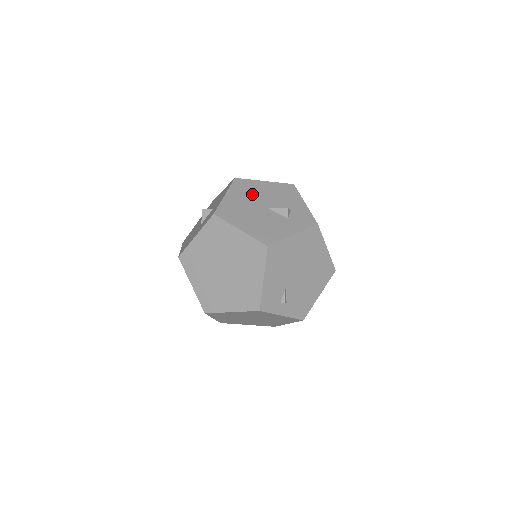
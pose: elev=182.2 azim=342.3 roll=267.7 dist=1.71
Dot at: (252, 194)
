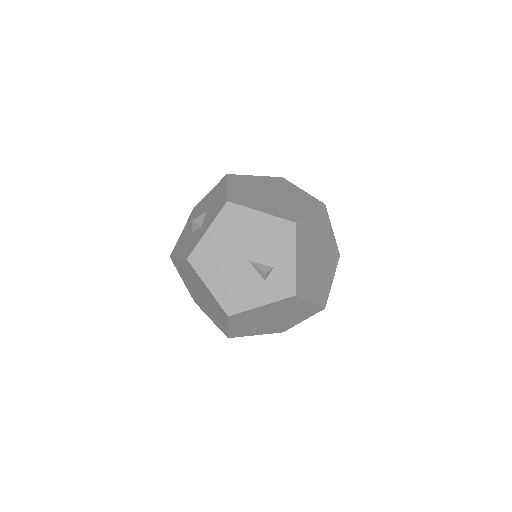
Dot at: (238, 234)
